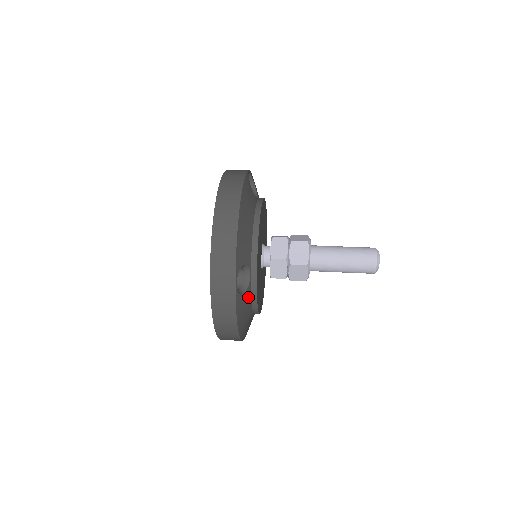
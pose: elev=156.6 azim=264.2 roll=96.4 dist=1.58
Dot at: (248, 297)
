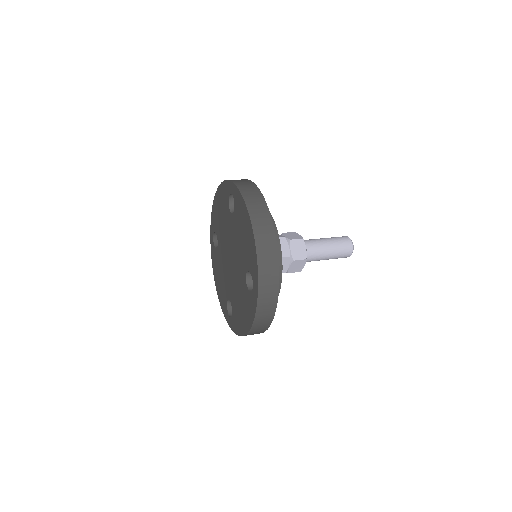
Dot at: occluded
